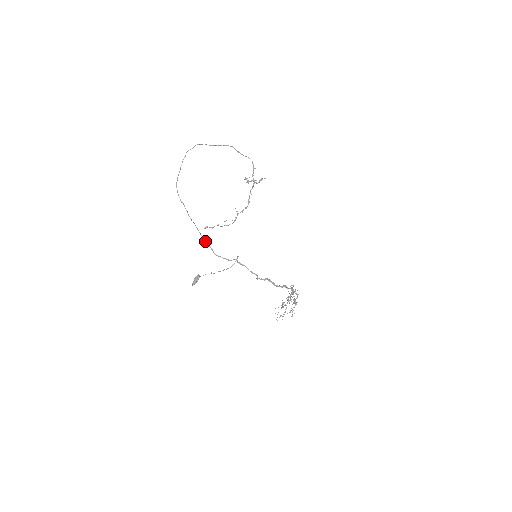
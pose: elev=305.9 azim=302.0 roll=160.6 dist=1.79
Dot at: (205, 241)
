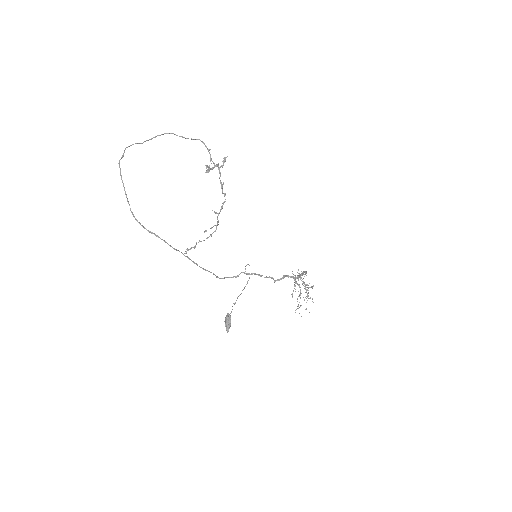
Dot at: (202, 268)
